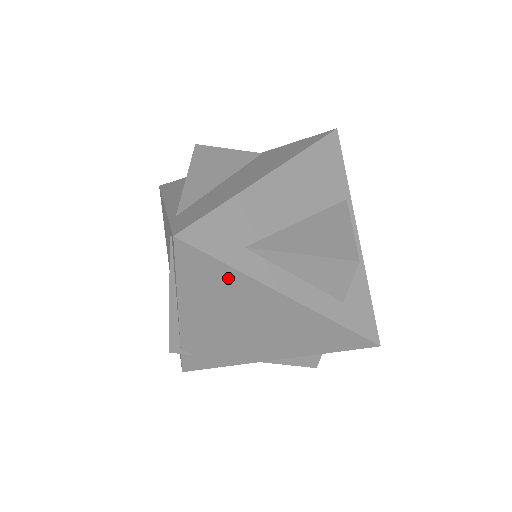
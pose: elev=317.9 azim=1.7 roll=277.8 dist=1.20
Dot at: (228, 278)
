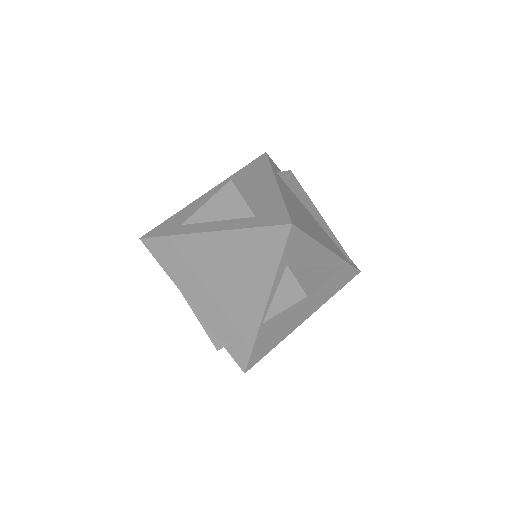
Dot at: (176, 246)
